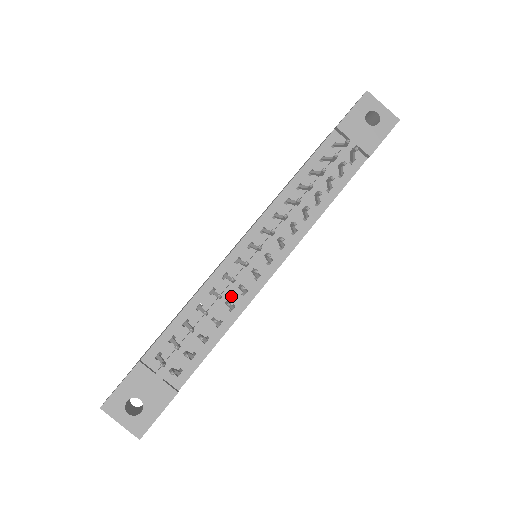
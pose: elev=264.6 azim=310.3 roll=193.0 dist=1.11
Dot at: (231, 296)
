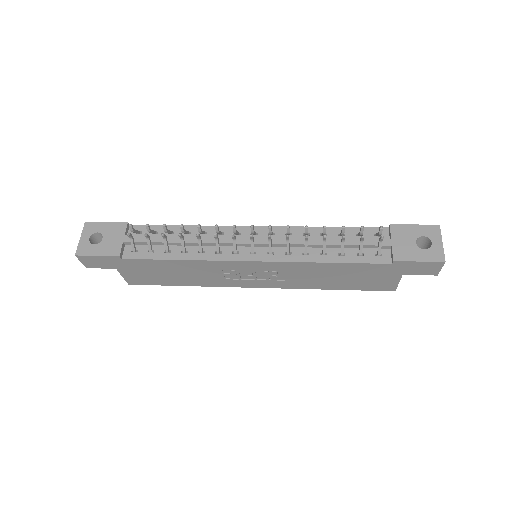
Dot at: (209, 246)
